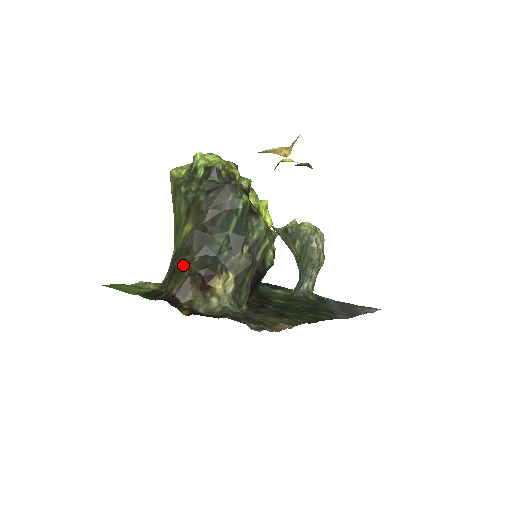
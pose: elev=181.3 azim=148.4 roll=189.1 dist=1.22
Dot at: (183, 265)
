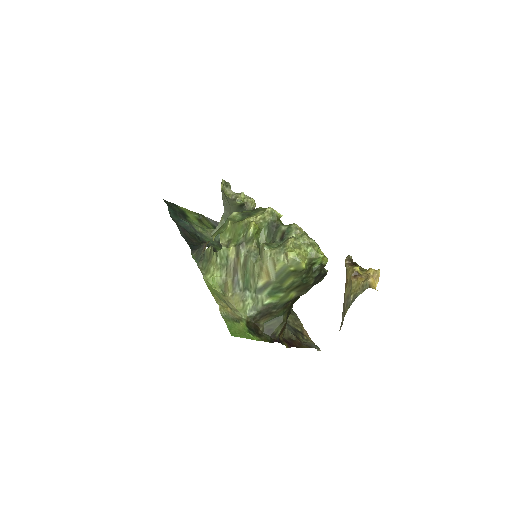
Dot at: (282, 315)
